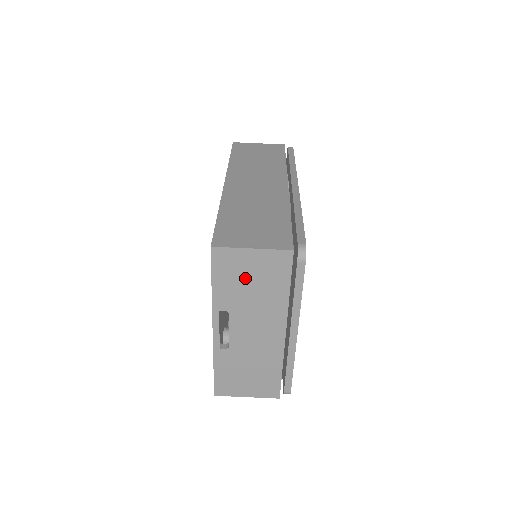
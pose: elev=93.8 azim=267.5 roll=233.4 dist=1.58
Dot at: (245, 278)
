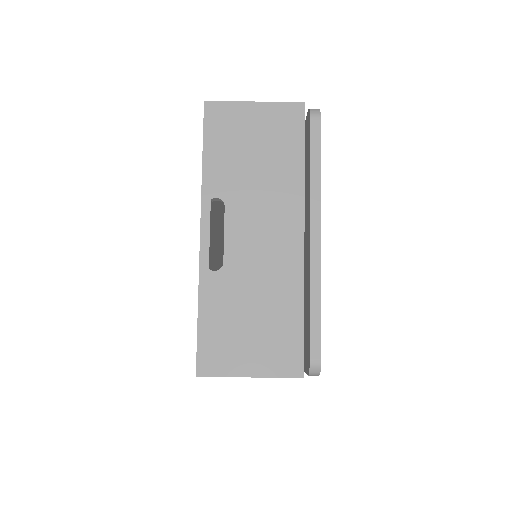
Dot at: (246, 144)
